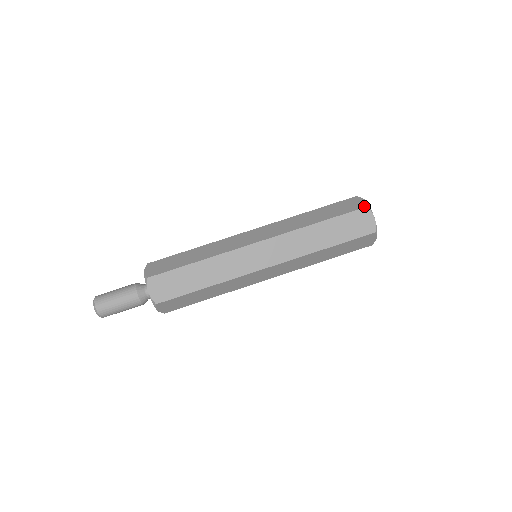
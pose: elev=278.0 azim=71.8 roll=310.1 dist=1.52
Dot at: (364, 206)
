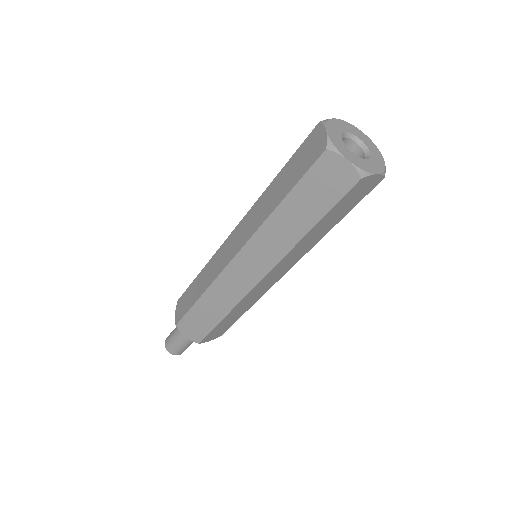
Dot at: (322, 150)
